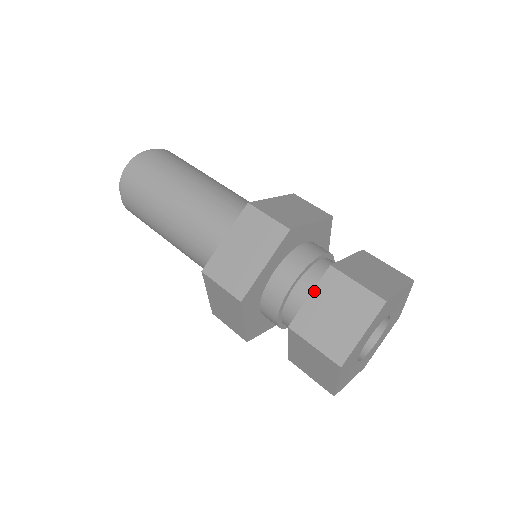
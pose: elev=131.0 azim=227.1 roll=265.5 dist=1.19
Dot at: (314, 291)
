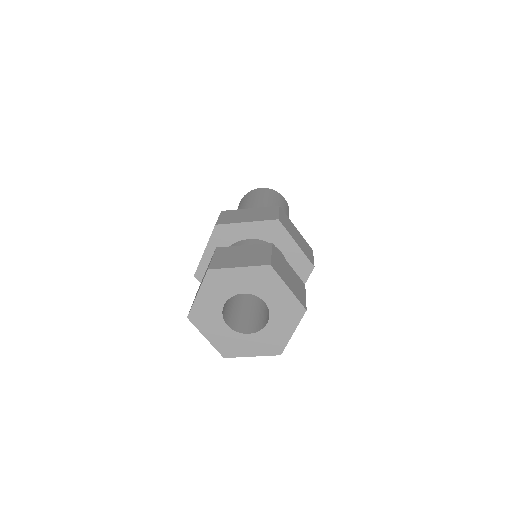
Dot at: (249, 245)
